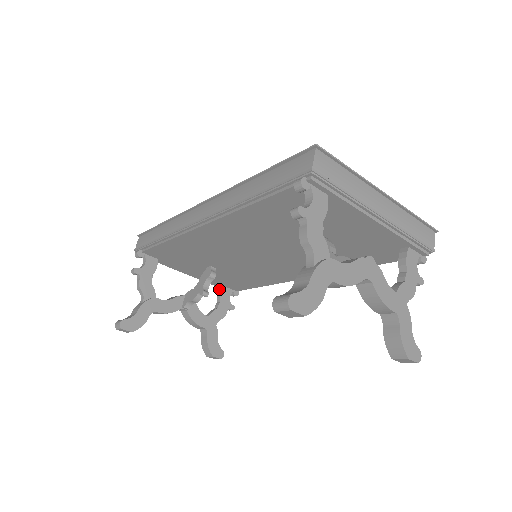
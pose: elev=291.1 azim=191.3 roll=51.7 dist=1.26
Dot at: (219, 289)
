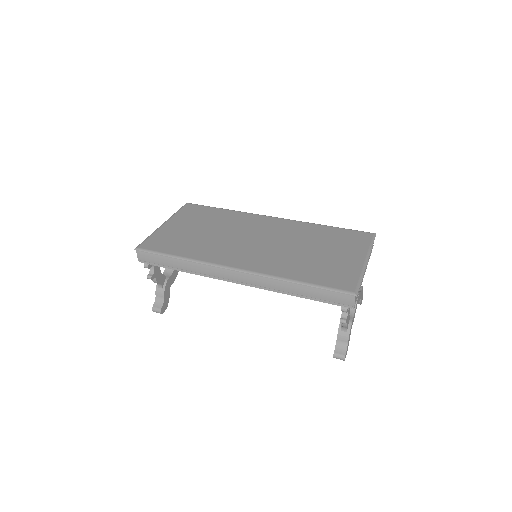
Dot at: occluded
